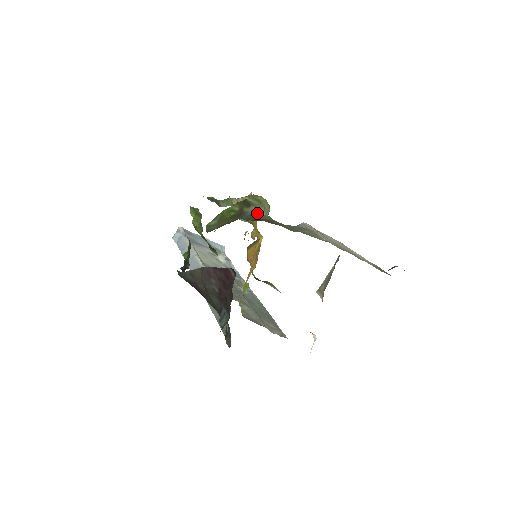
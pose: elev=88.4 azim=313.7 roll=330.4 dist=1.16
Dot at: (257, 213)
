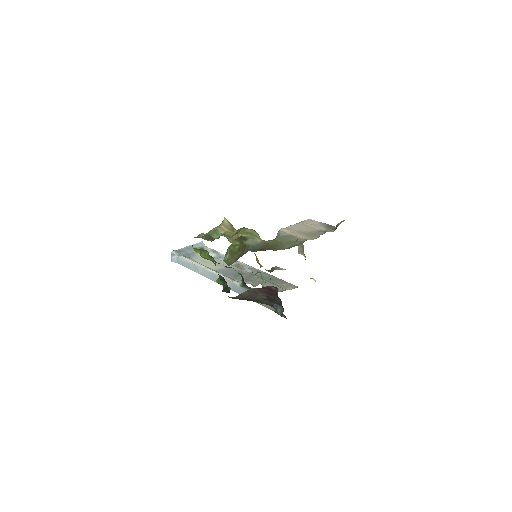
Dot at: (256, 243)
